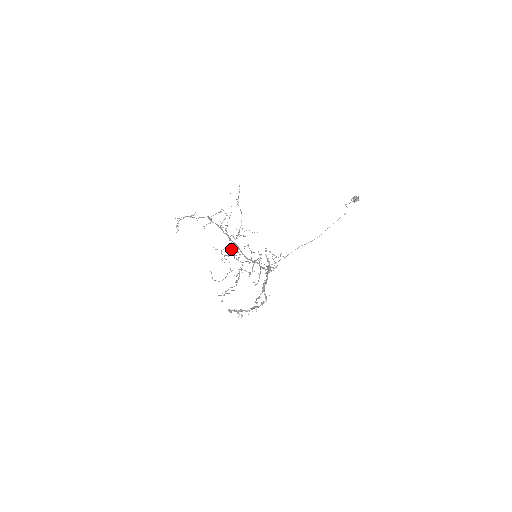
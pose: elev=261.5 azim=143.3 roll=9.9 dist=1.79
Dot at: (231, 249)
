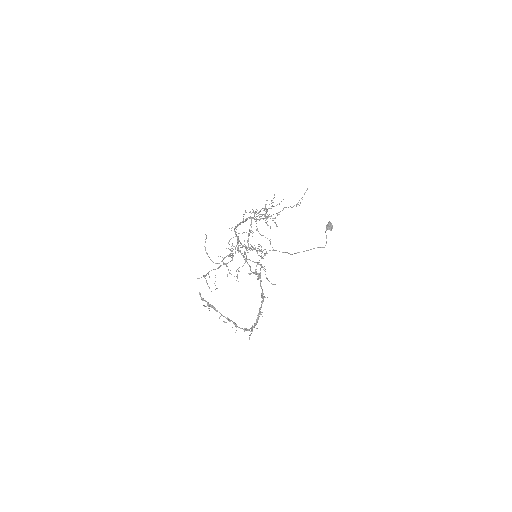
Dot at: occluded
